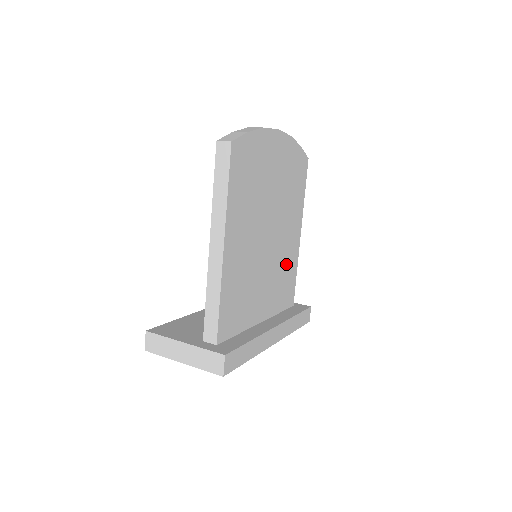
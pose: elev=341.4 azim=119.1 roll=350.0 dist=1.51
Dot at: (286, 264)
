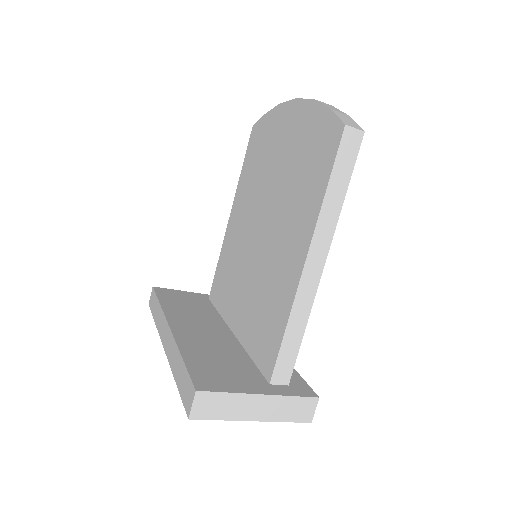
Dot at: occluded
